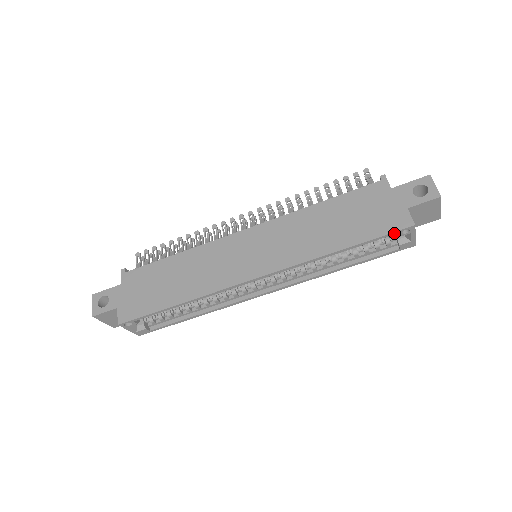
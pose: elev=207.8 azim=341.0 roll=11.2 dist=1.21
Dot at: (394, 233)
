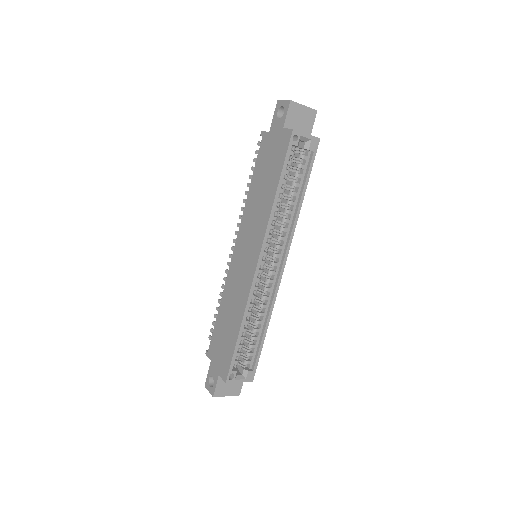
Dot at: (290, 147)
